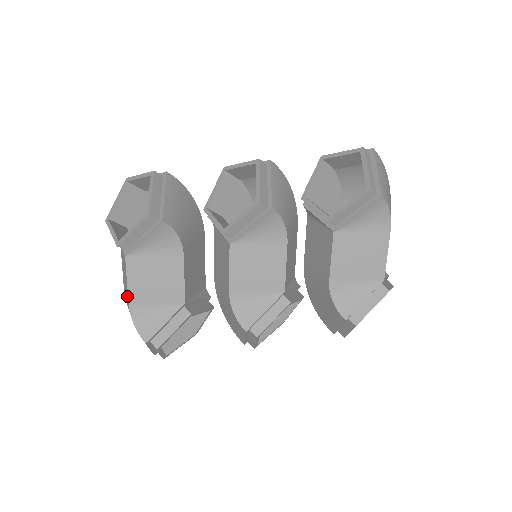
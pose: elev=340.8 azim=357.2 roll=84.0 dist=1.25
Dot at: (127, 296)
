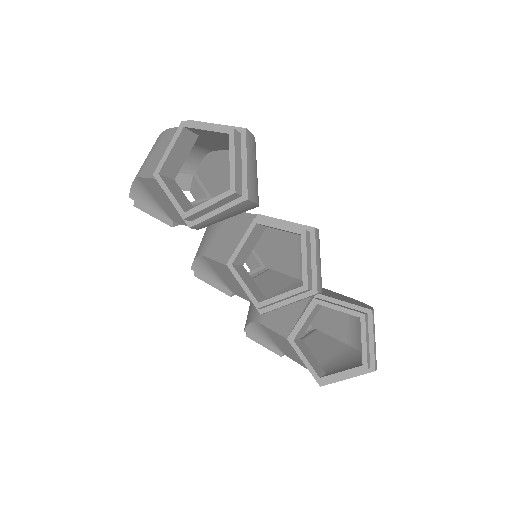
Dot at: (144, 170)
